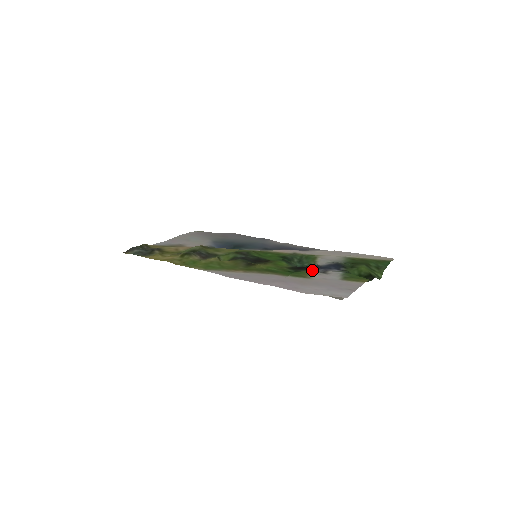
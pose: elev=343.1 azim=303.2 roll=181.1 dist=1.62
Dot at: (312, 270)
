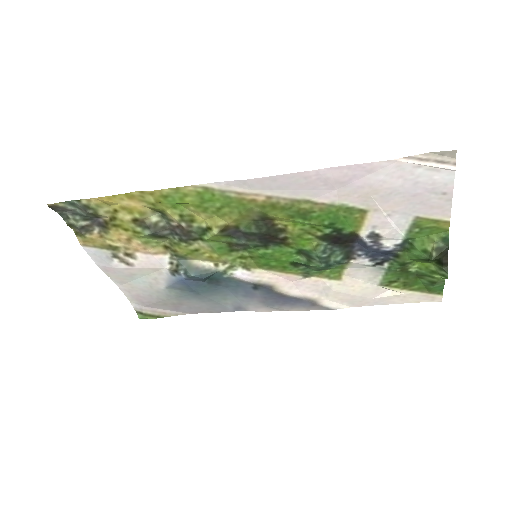
Dot at: (358, 235)
